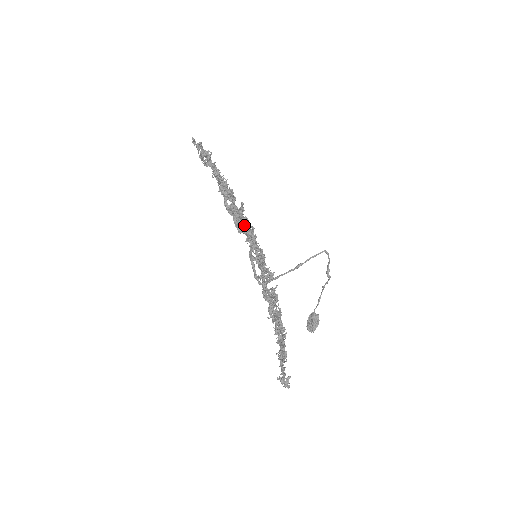
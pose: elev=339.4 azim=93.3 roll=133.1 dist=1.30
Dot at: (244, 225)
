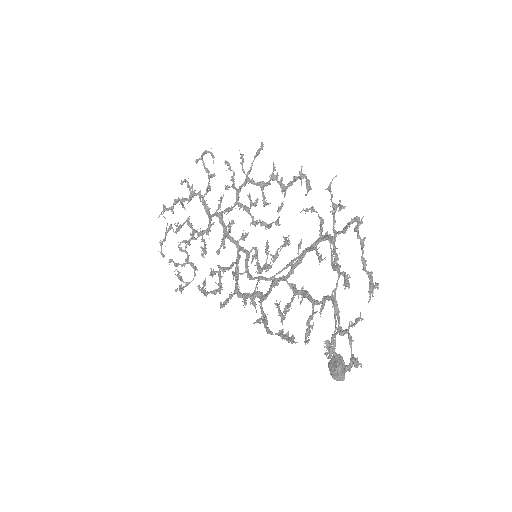
Dot at: (220, 279)
